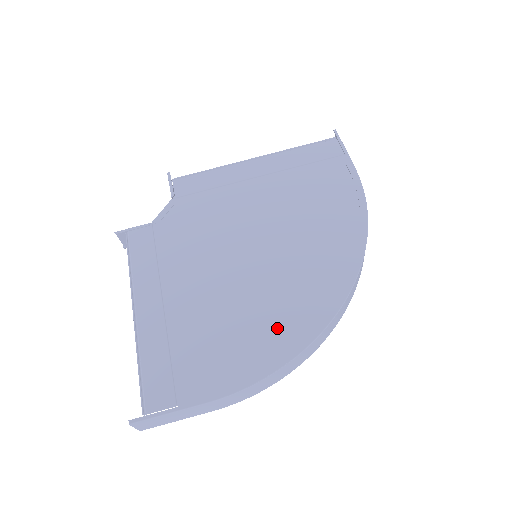
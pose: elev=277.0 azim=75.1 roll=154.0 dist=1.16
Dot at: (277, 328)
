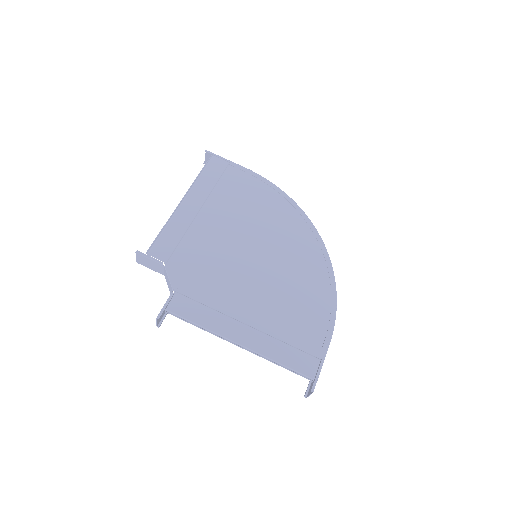
Dot at: (313, 280)
